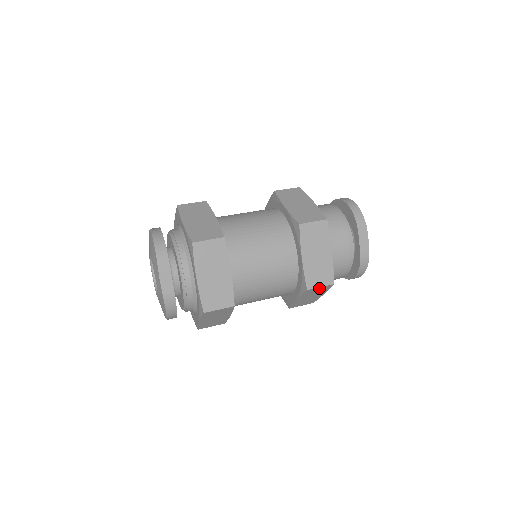
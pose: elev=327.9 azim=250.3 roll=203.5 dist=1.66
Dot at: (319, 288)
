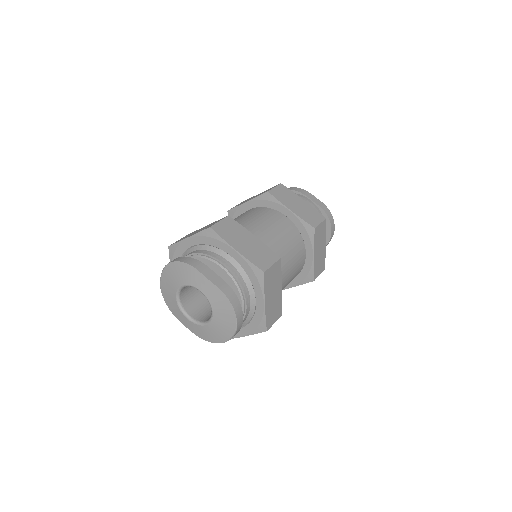
Dot at: (320, 227)
